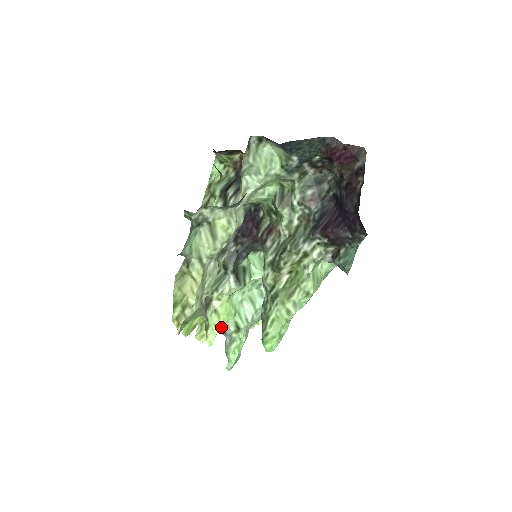
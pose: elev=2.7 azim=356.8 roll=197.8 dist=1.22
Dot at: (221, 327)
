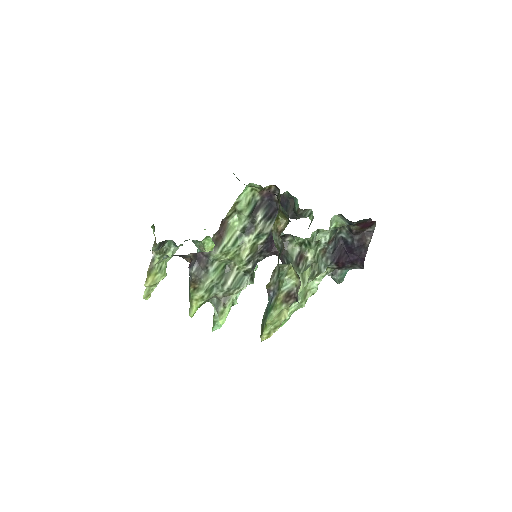
Dot at: occluded
